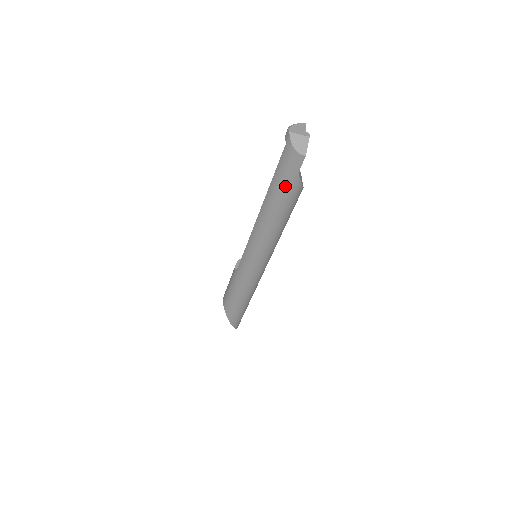
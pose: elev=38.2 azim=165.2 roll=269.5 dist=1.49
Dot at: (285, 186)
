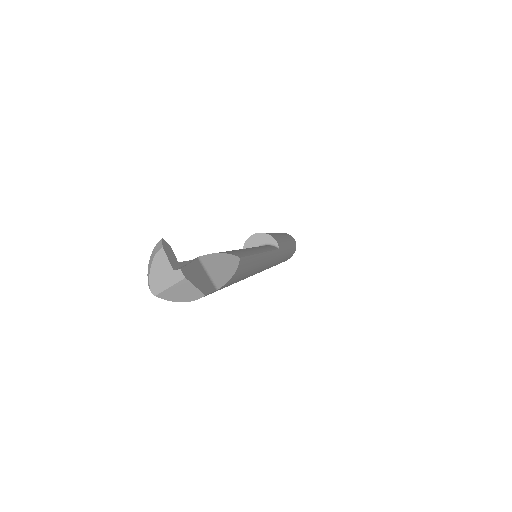
Dot at: occluded
